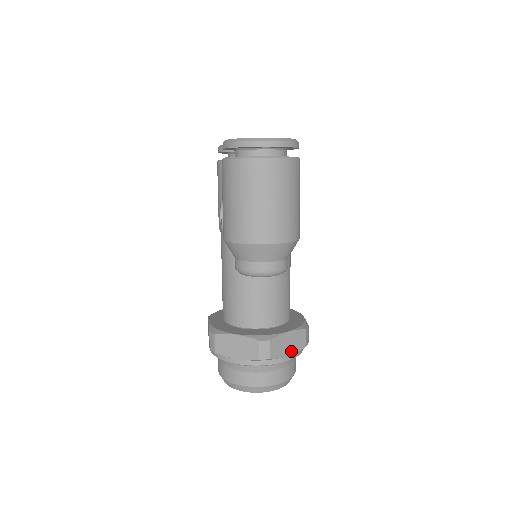
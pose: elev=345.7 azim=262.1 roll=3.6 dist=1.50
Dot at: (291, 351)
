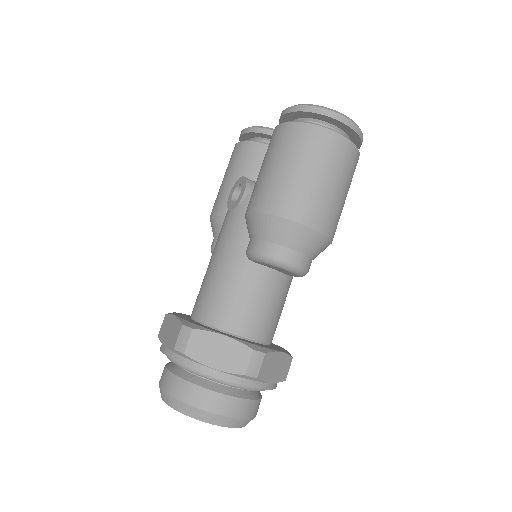
Dot at: (274, 378)
